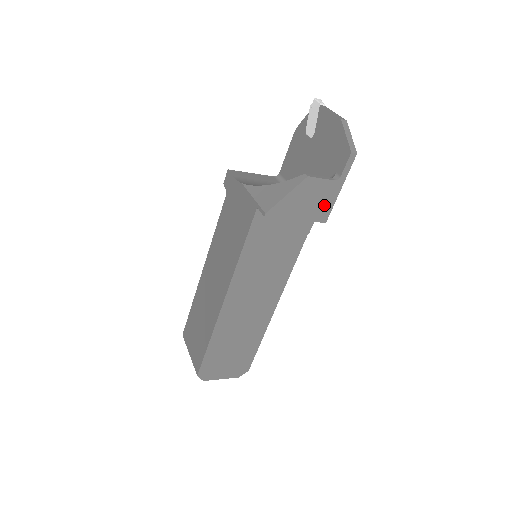
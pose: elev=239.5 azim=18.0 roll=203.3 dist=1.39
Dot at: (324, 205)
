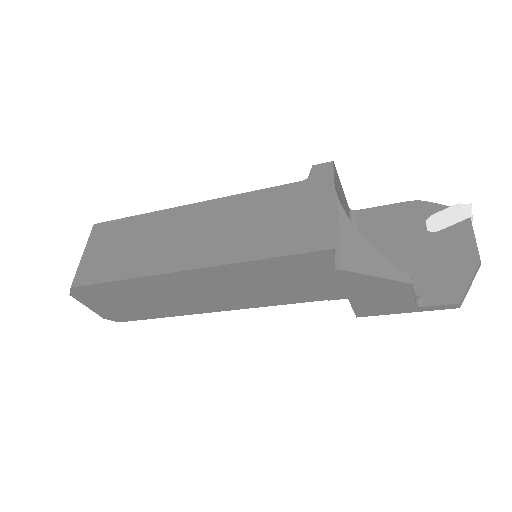
Dot at: (379, 308)
